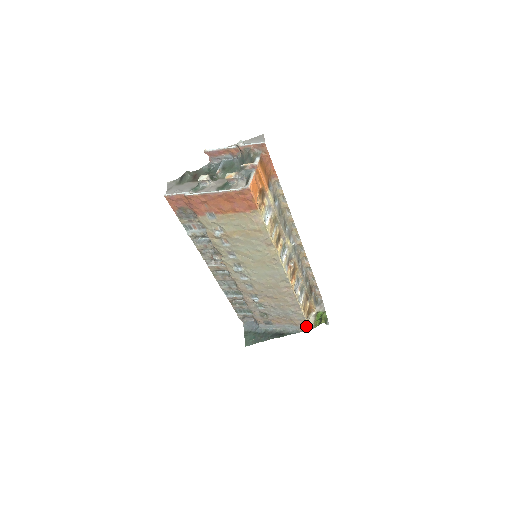
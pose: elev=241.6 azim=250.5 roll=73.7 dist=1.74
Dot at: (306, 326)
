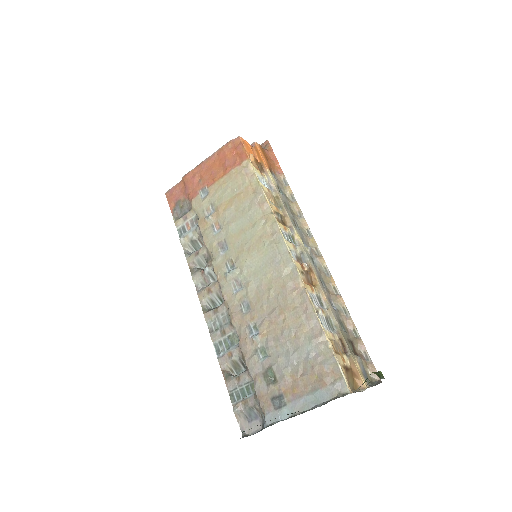
Dot at: (342, 386)
